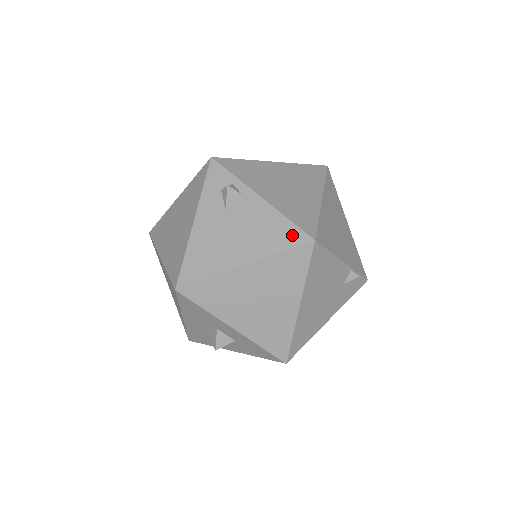
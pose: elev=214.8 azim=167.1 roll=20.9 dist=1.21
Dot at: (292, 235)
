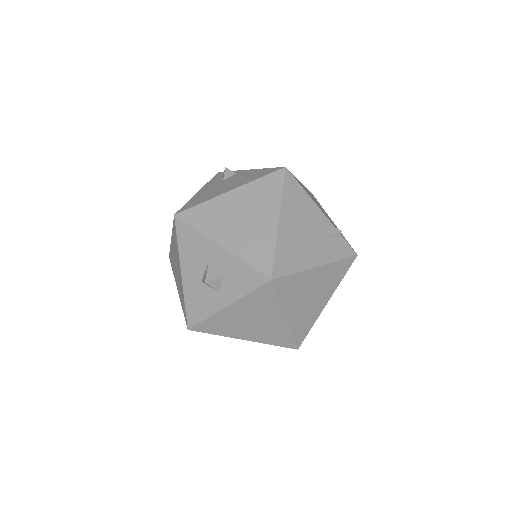
Dot at: (269, 171)
